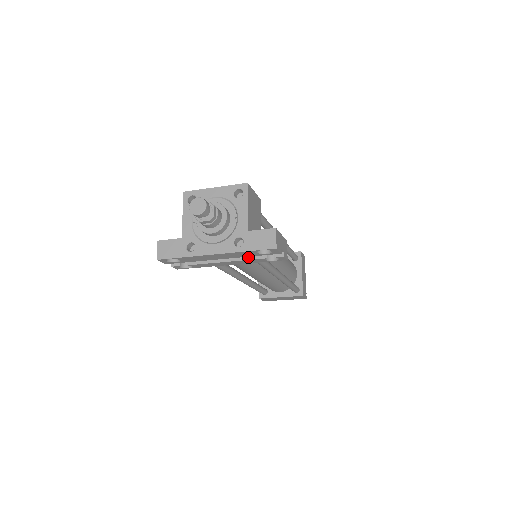
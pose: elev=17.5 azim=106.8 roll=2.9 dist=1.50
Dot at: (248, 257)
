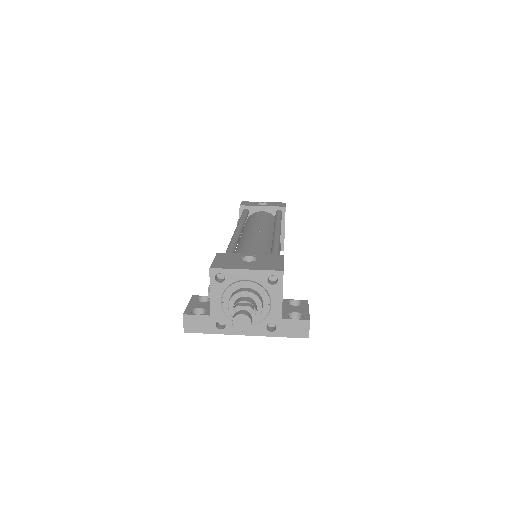
Dot at: occluded
